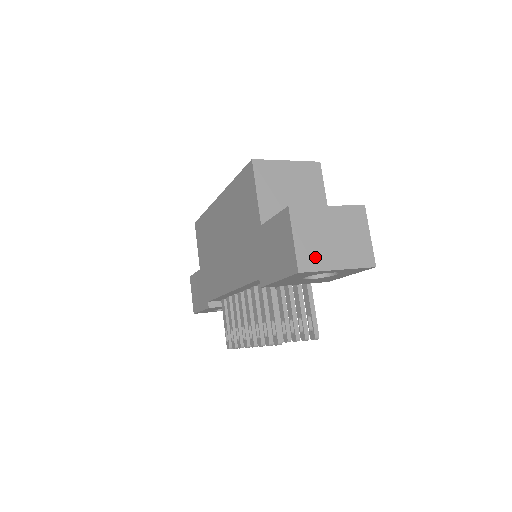
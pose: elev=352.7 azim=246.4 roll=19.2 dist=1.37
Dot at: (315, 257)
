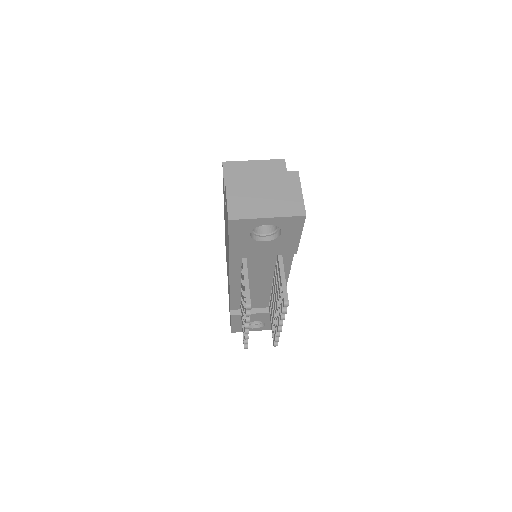
Dot at: (245, 209)
